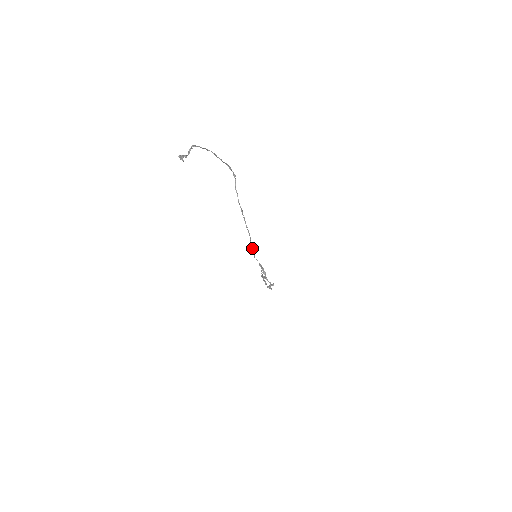
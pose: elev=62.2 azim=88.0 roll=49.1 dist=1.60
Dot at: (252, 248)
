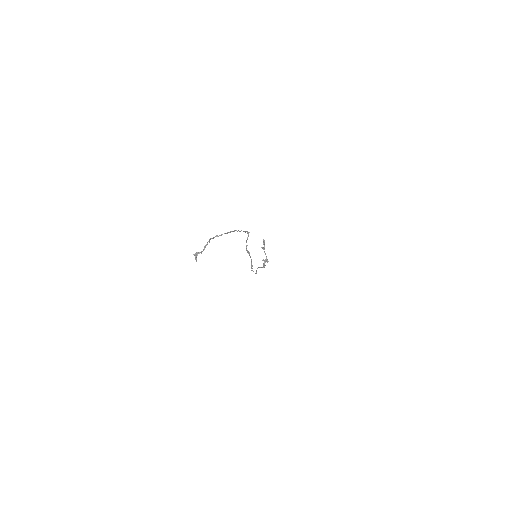
Dot at: (251, 266)
